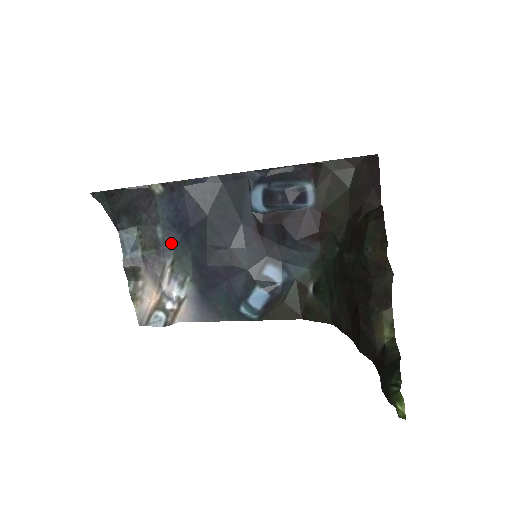
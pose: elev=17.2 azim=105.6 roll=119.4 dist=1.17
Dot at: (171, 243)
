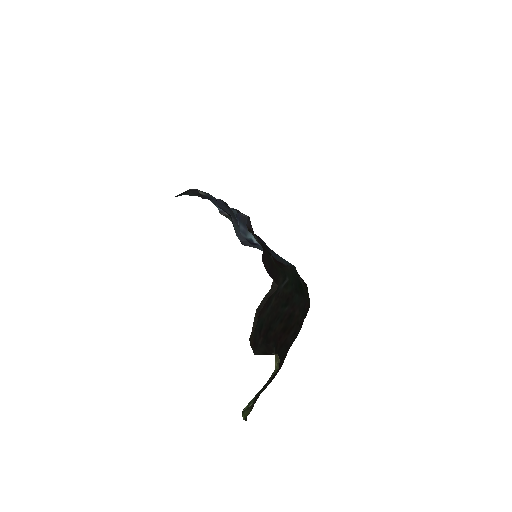
Dot at: occluded
